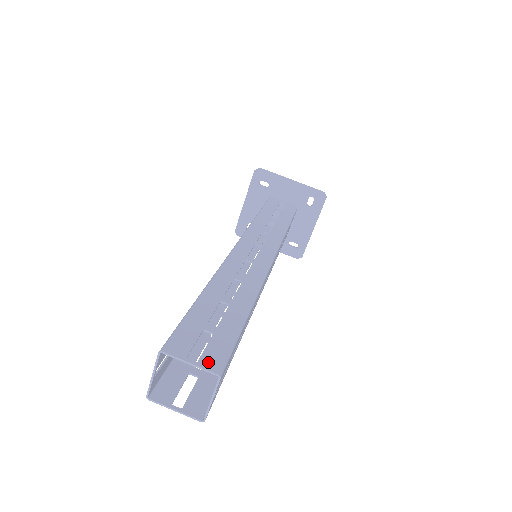
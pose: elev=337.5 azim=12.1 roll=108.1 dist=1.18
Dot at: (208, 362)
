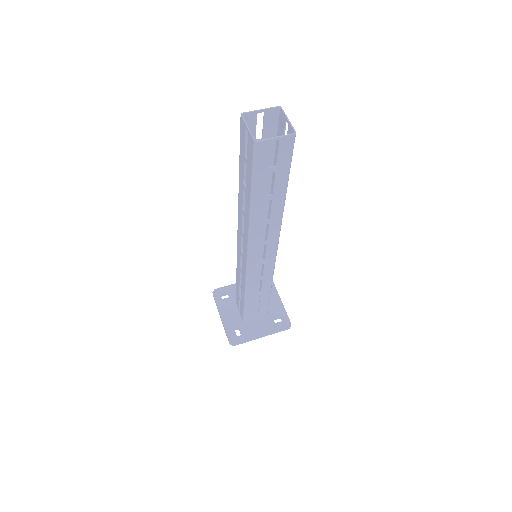
Dot at: (292, 131)
